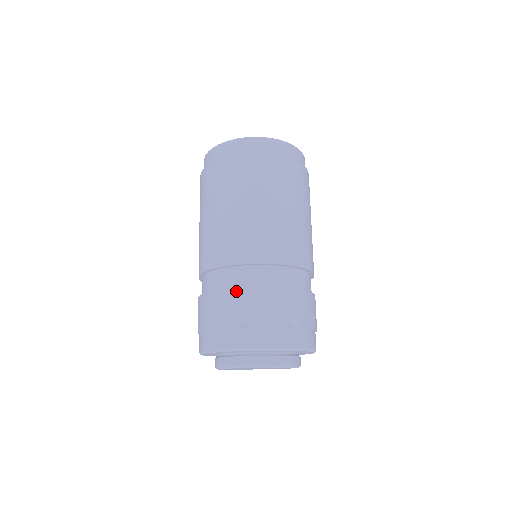
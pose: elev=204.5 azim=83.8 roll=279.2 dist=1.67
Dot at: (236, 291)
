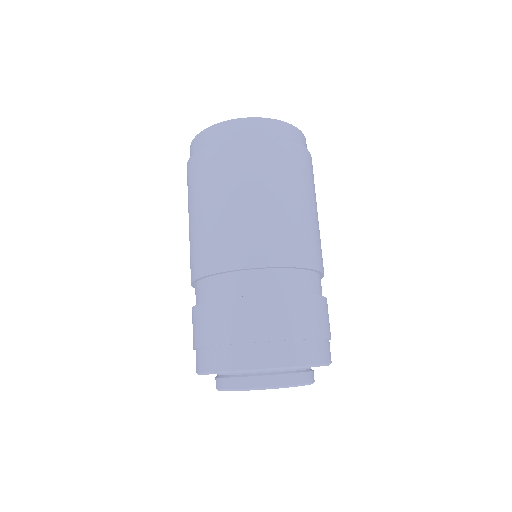
Dot at: (266, 299)
